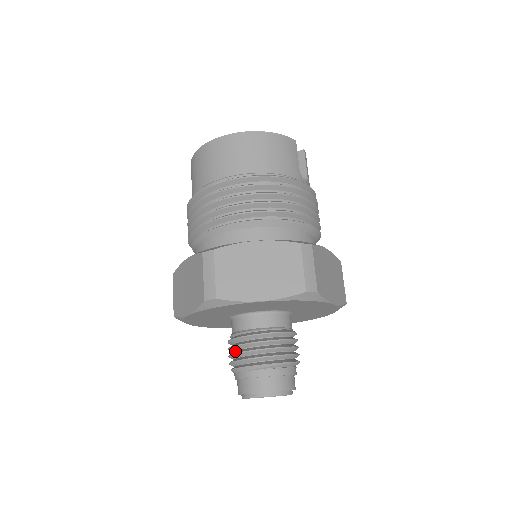
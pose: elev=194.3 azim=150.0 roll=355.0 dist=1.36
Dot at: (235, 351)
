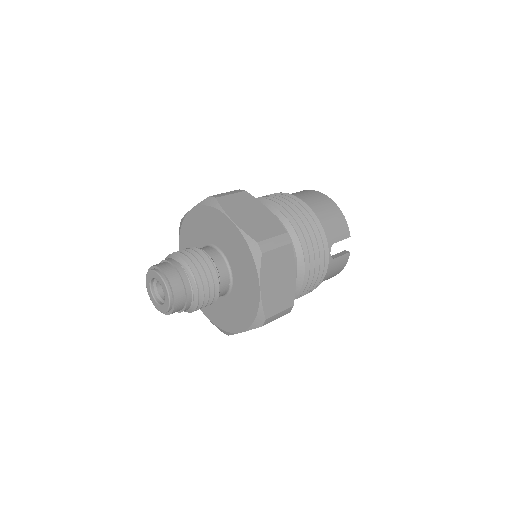
Dot at: occluded
